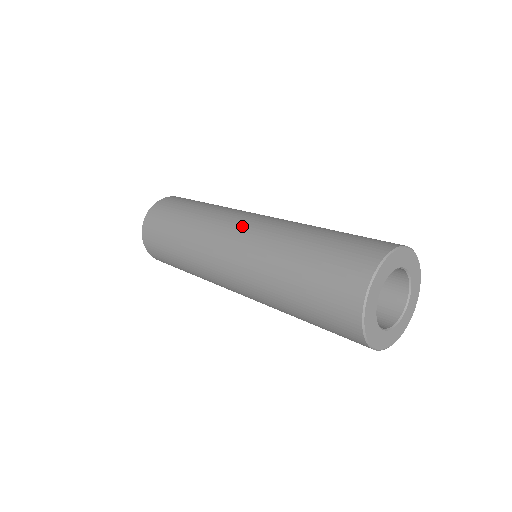
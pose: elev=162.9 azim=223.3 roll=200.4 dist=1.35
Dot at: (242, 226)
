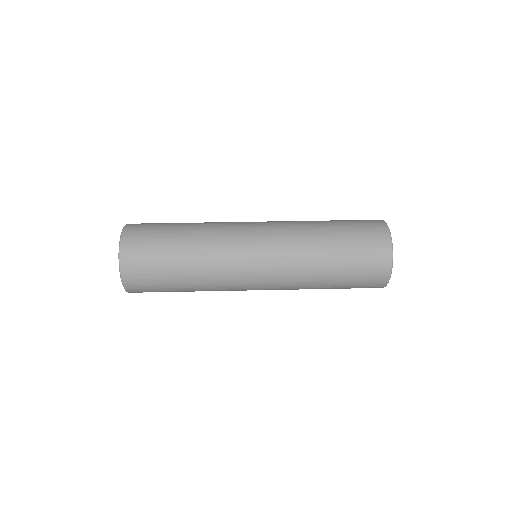
Dot at: (261, 267)
